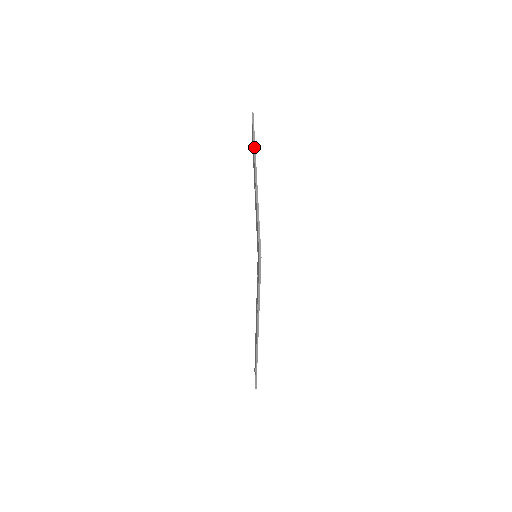
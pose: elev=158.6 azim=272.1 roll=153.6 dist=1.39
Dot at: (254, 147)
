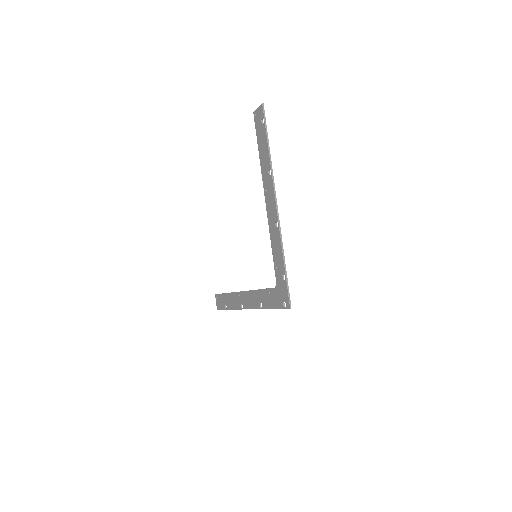
Dot at: (271, 166)
